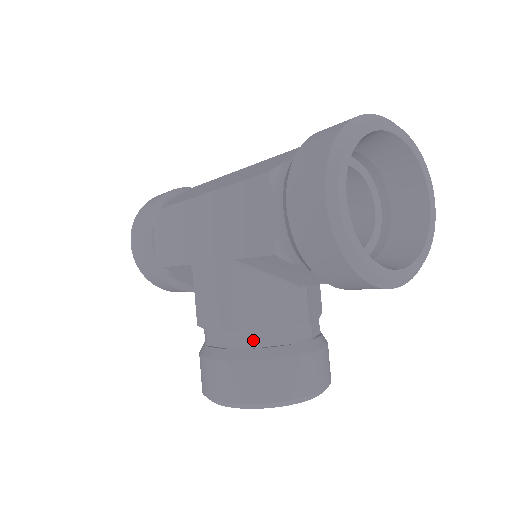
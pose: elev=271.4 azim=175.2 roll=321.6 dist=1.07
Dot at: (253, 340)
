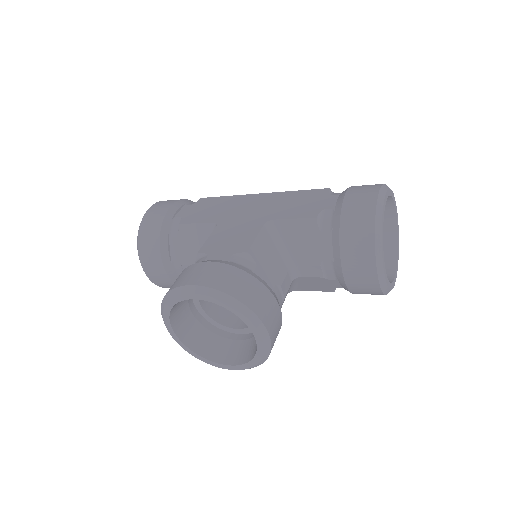
Dot at: (254, 268)
